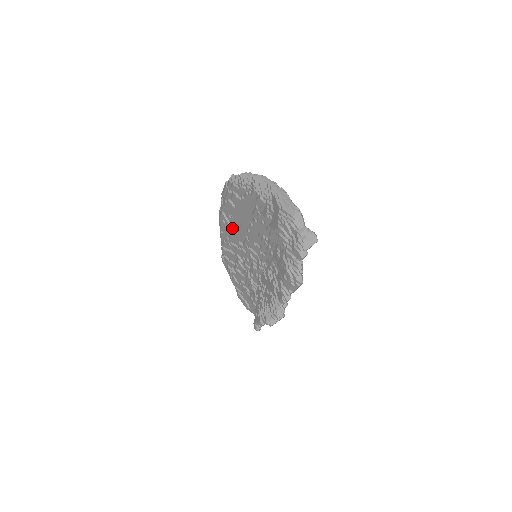
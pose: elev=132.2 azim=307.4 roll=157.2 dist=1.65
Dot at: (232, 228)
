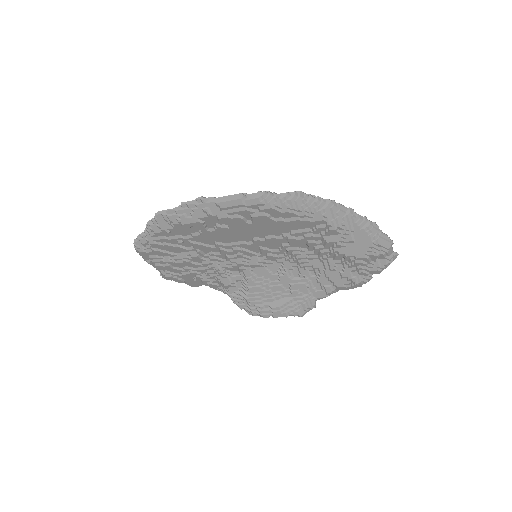
Dot at: (212, 233)
